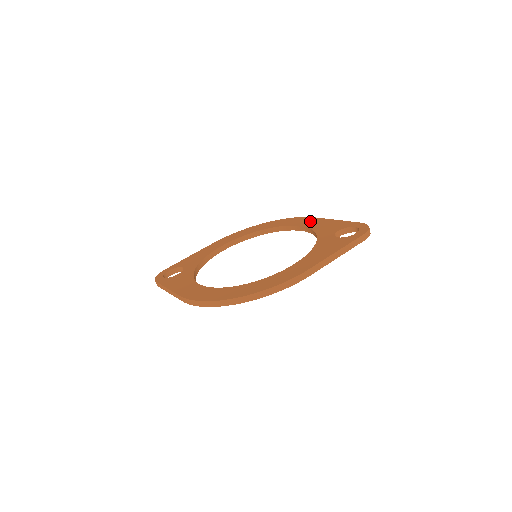
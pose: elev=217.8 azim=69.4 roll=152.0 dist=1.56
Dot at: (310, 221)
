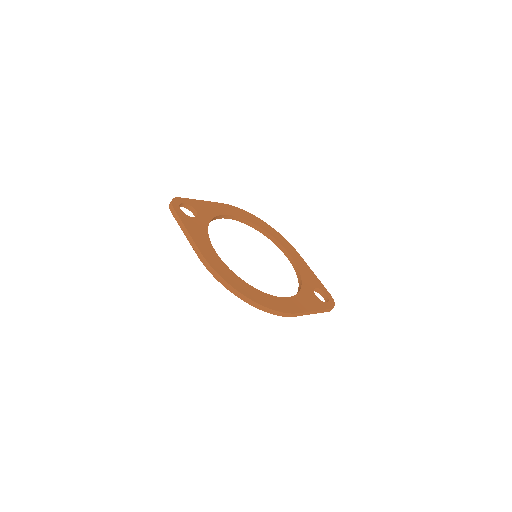
Dot at: (296, 255)
